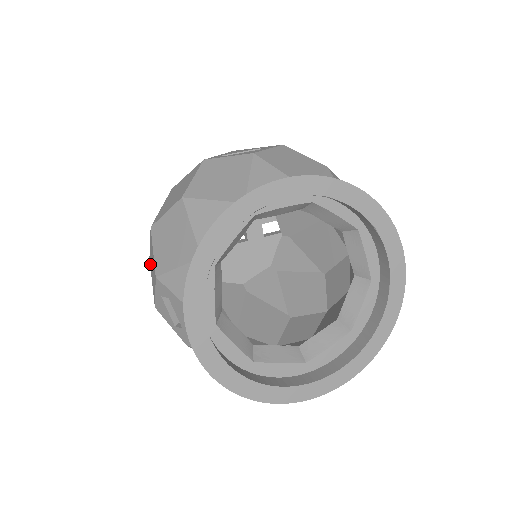
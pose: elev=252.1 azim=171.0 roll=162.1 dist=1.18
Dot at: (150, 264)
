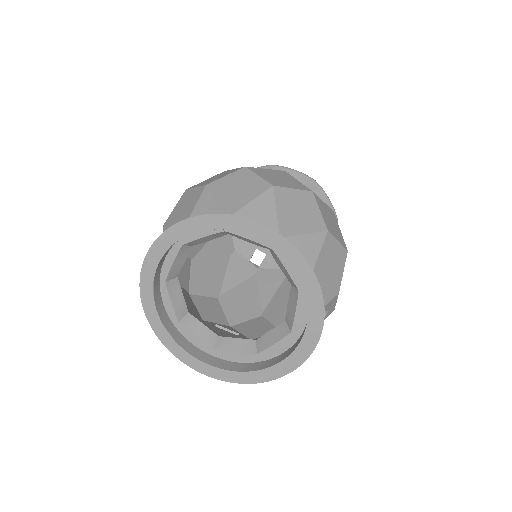
Dot at: occluded
